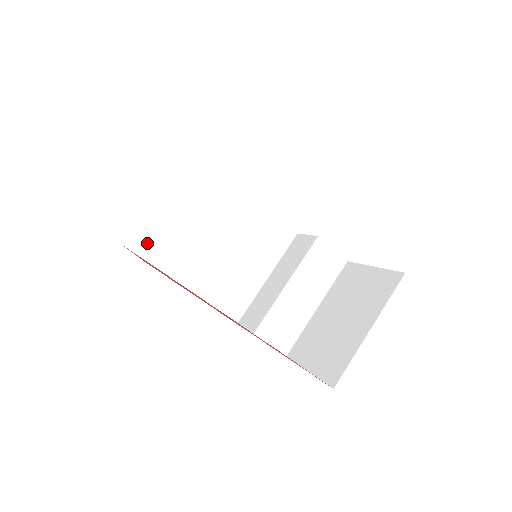
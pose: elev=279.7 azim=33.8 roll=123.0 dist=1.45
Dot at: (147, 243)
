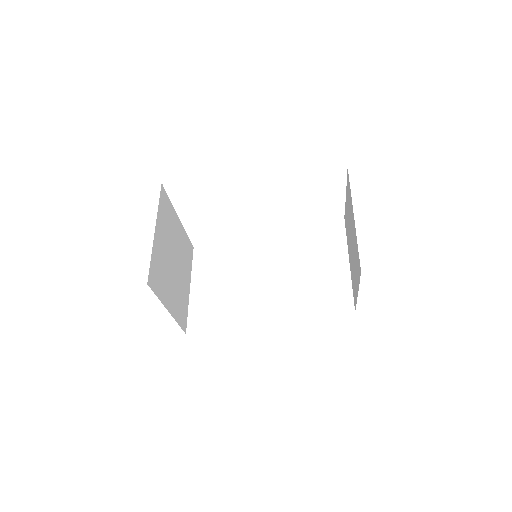
Dot at: (202, 322)
